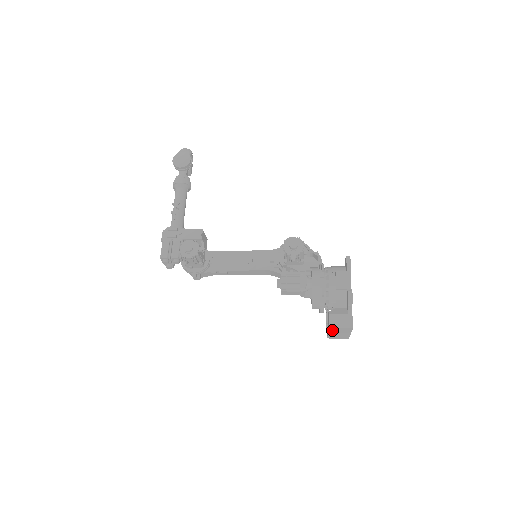
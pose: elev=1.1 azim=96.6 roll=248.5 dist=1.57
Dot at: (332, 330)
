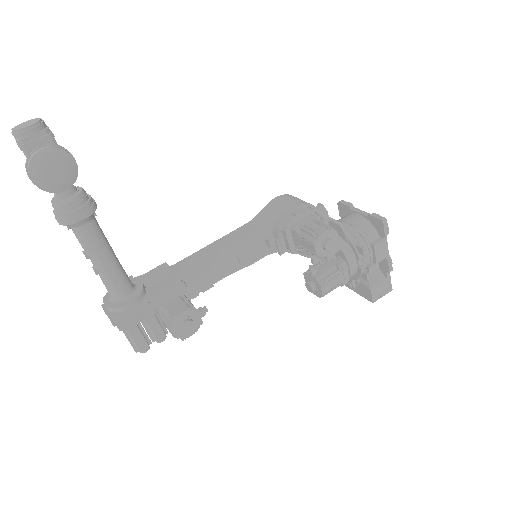
Dot at: occluded
